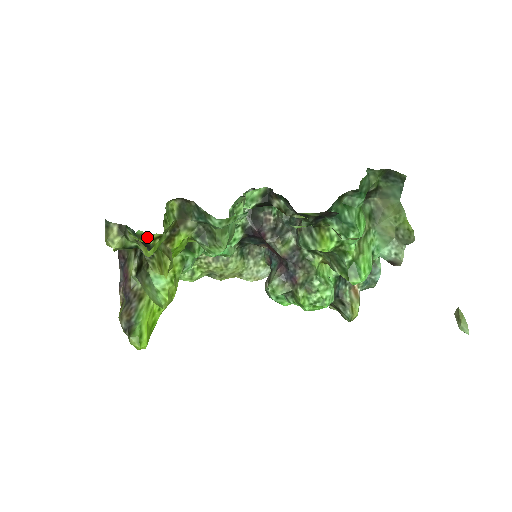
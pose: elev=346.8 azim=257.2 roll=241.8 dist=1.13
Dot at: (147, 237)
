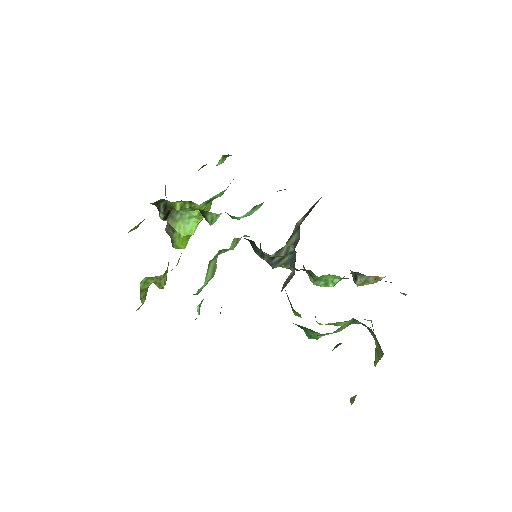
Dot at: occluded
